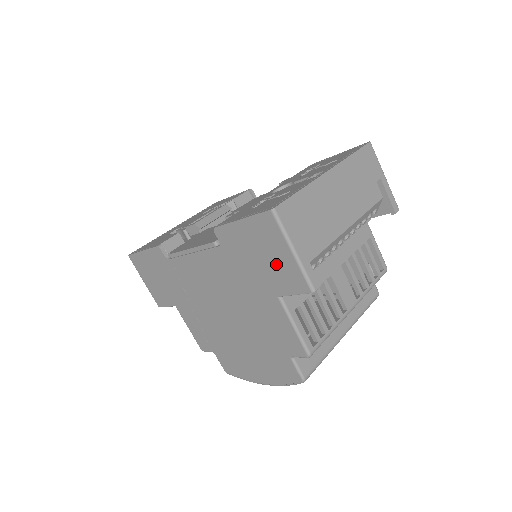
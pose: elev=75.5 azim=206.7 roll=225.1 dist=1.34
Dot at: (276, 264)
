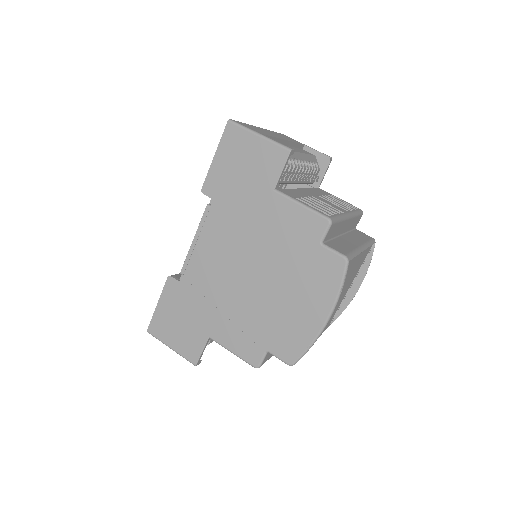
Dot at: (255, 161)
